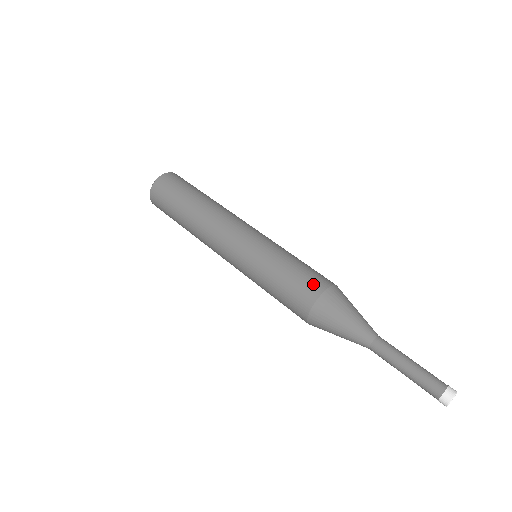
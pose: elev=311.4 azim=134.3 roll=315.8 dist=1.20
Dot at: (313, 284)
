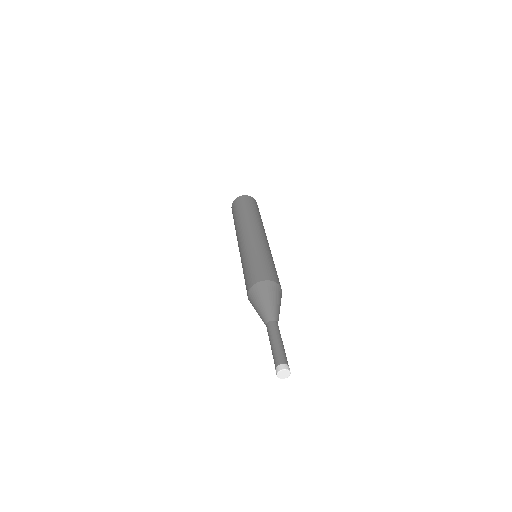
Dot at: (249, 281)
